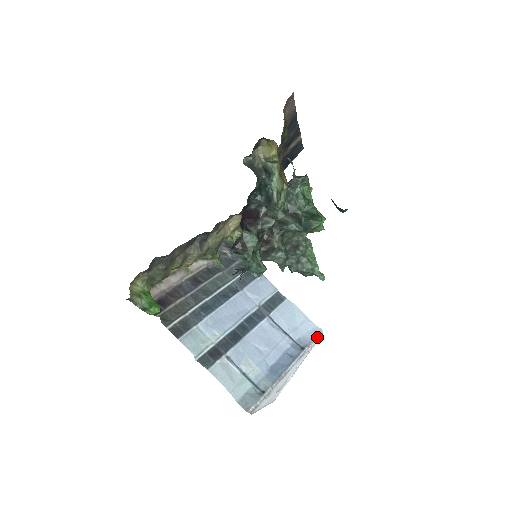
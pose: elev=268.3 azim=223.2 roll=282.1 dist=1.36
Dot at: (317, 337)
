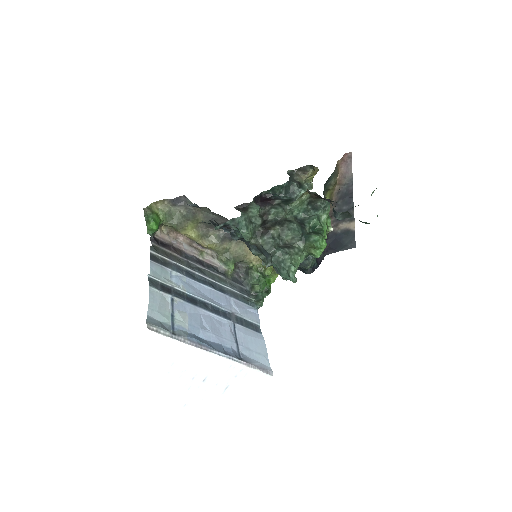
Dot at: (263, 370)
